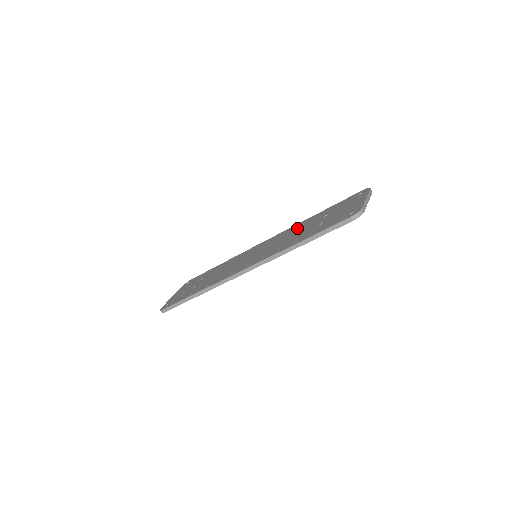
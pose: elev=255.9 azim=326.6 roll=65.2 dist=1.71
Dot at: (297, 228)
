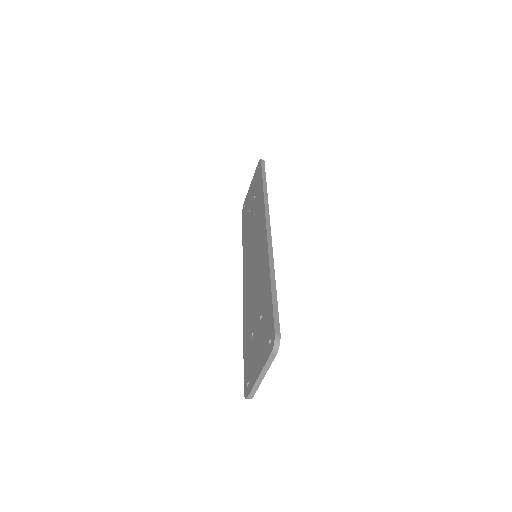
Dot at: (261, 279)
